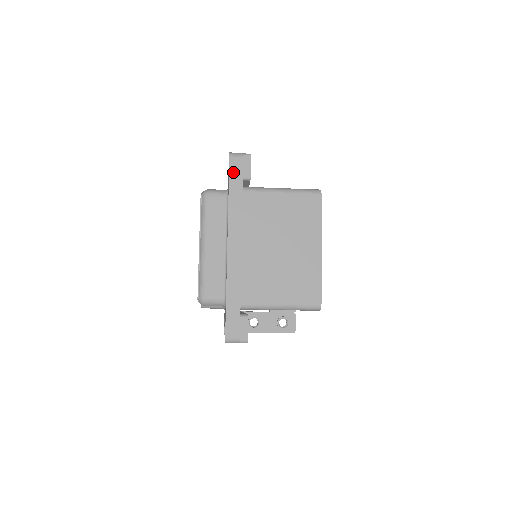
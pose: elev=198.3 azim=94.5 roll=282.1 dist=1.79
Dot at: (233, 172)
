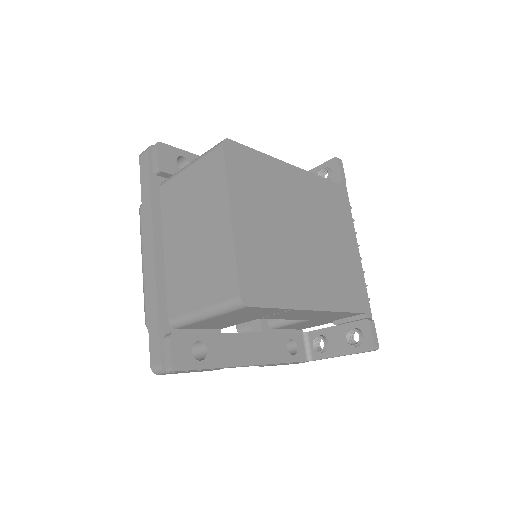
Dot at: (142, 171)
